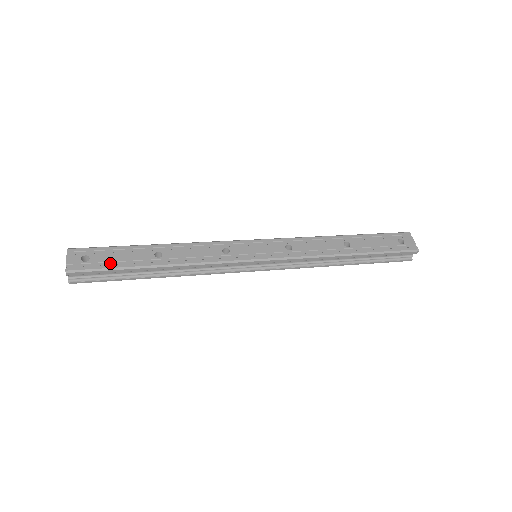
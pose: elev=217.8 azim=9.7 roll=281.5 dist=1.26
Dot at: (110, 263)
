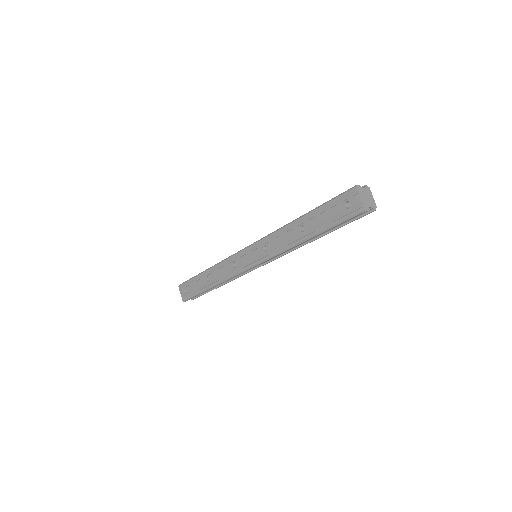
Dot at: (194, 291)
